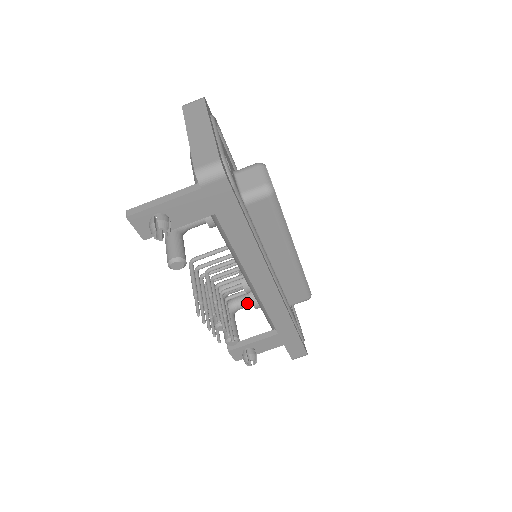
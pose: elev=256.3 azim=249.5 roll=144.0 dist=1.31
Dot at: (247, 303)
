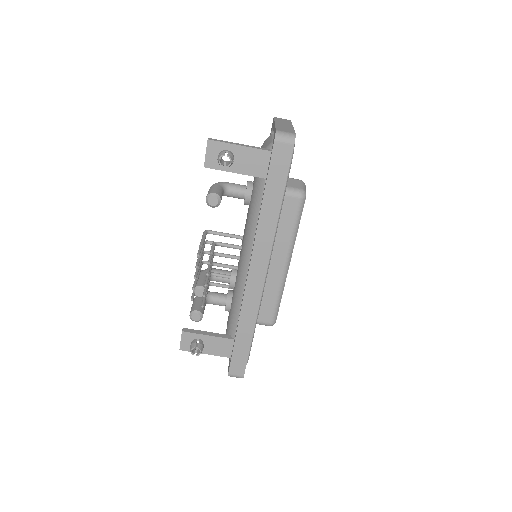
Dot at: (221, 300)
